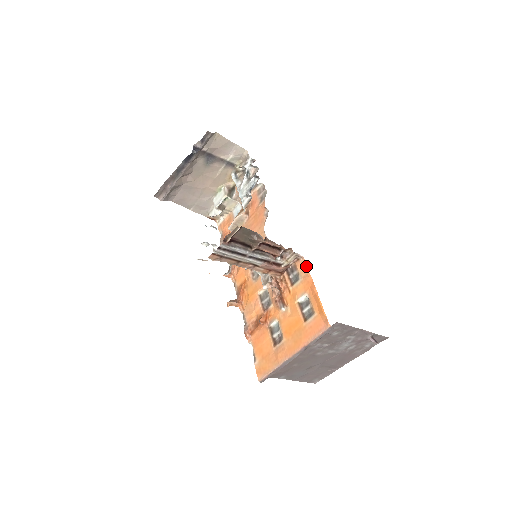
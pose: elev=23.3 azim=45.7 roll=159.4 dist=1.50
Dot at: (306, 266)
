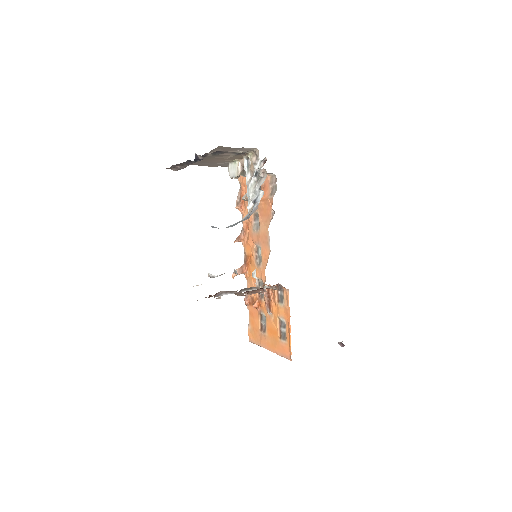
Dot at: (288, 300)
